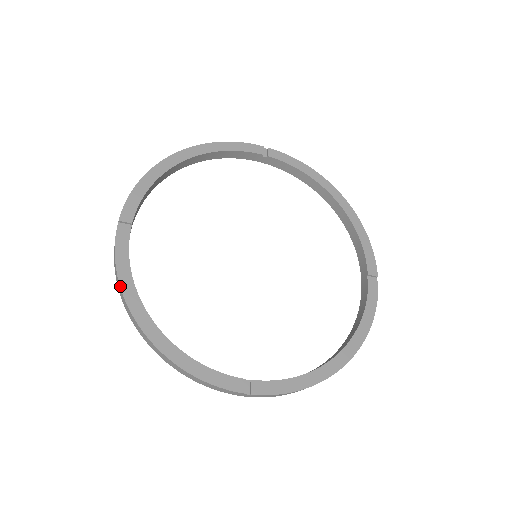
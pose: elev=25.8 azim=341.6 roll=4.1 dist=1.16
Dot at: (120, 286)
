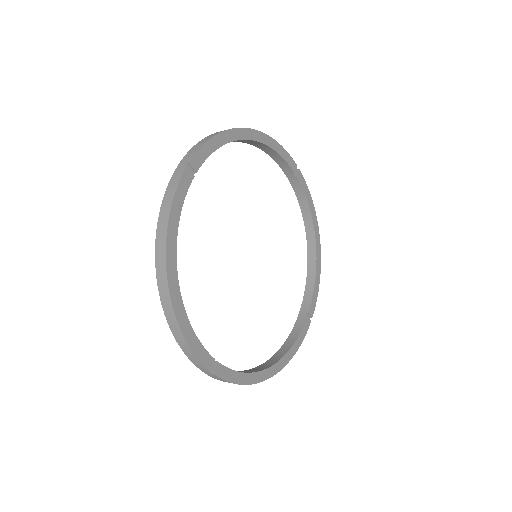
Dot at: (168, 226)
